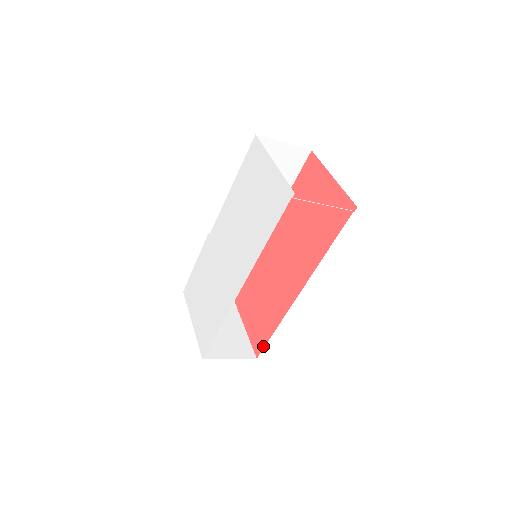
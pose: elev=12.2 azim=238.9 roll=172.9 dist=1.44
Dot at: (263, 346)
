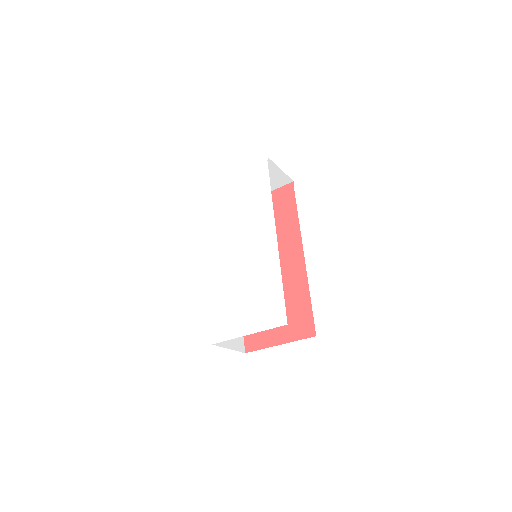
Dot at: (312, 320)
